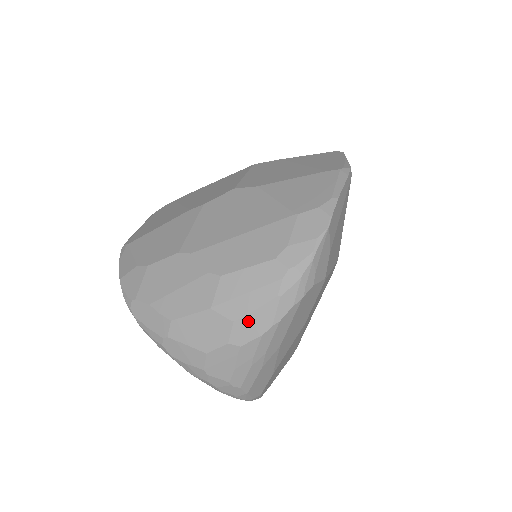
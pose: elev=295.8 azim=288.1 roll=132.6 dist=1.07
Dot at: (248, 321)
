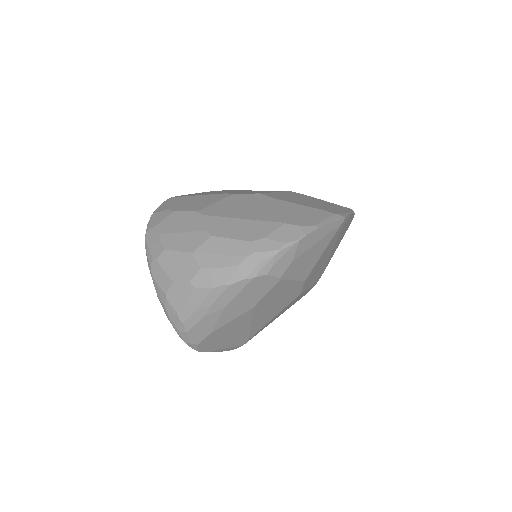
Dot at: (210, 273)
